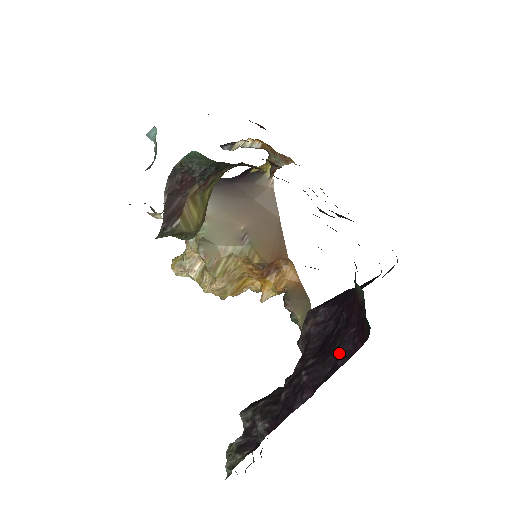
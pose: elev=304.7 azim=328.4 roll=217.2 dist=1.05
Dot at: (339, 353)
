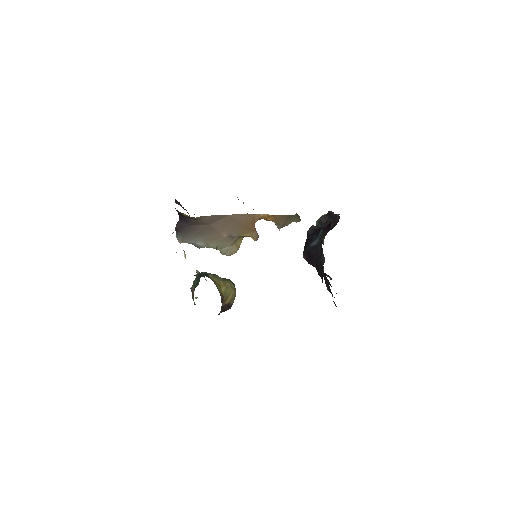
Dot at: occluded
